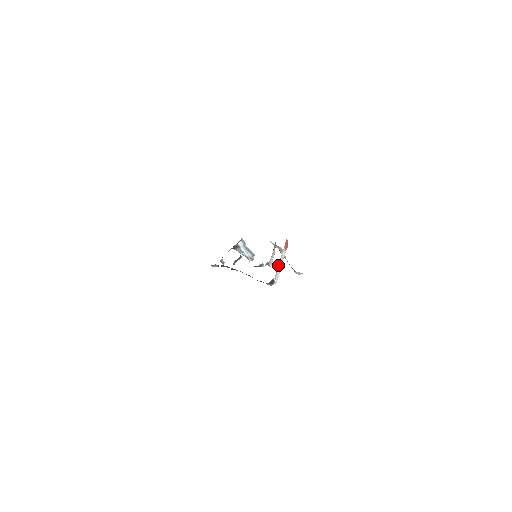
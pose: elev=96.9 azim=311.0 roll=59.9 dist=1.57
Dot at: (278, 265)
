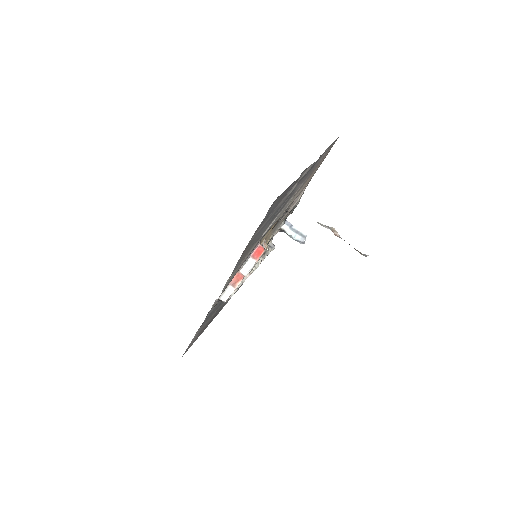
Dot at: (232, 281)
